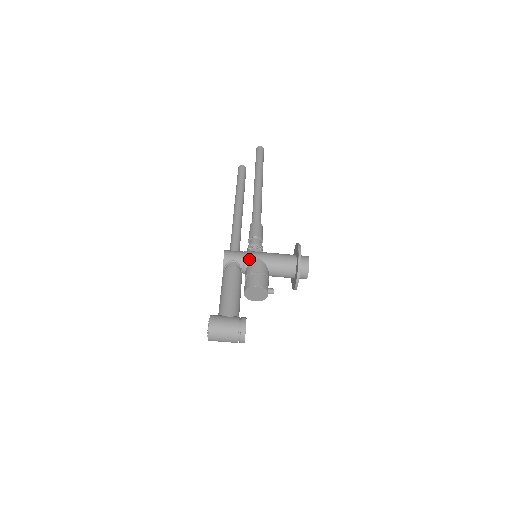
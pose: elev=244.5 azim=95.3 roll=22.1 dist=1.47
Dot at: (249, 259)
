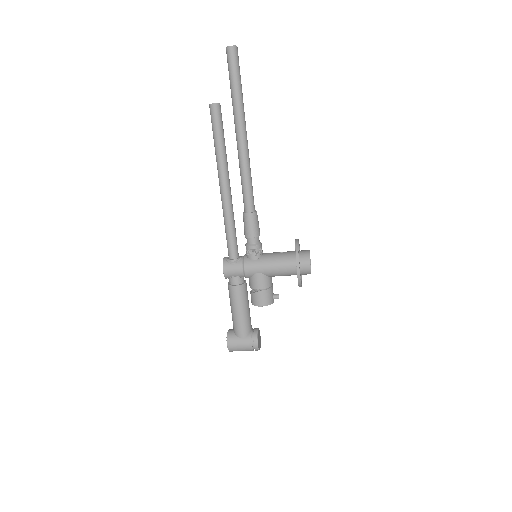
Dot at: (249, 274)
